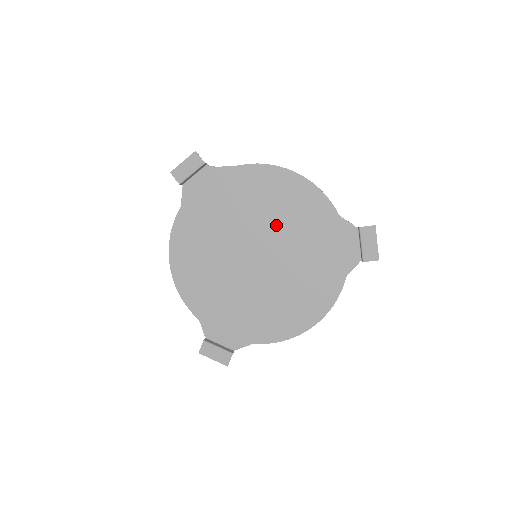
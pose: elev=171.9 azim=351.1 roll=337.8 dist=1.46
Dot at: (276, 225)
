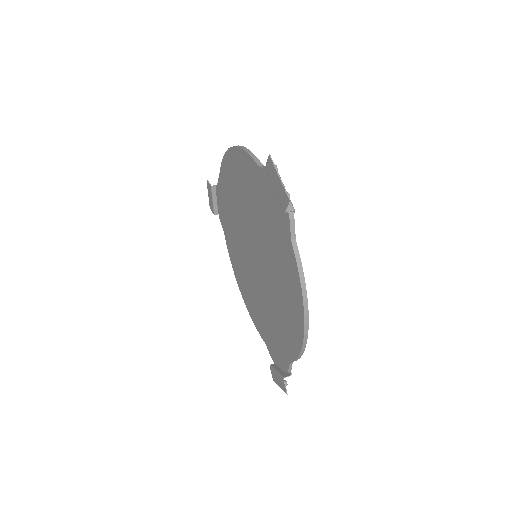
Dot at: (247, 213)
